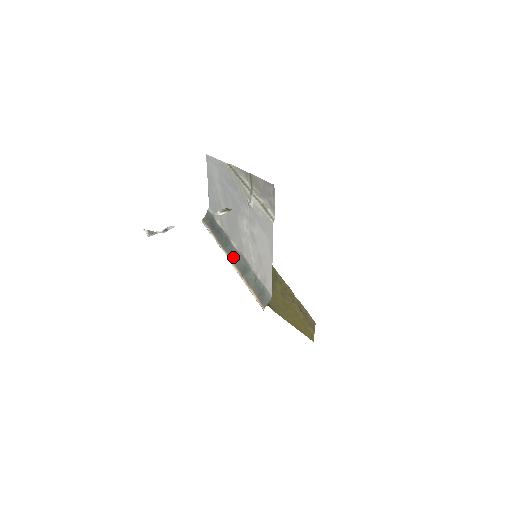
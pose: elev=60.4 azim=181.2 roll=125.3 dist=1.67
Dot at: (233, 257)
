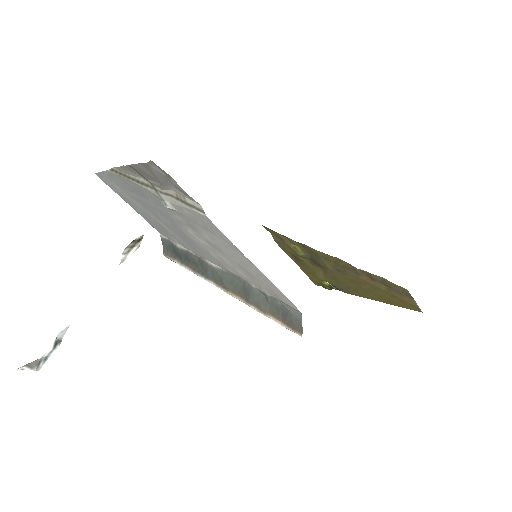
Dot at: (222, 282)
